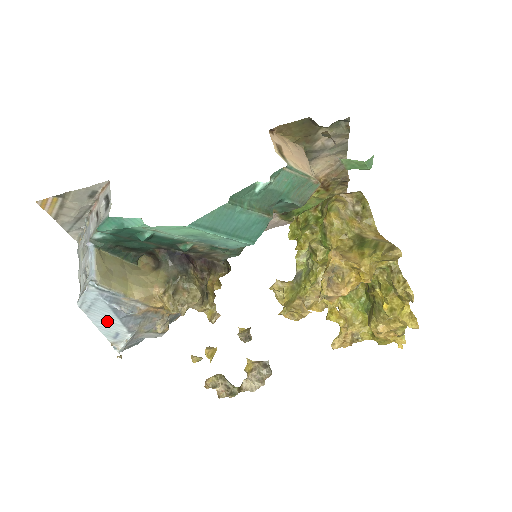
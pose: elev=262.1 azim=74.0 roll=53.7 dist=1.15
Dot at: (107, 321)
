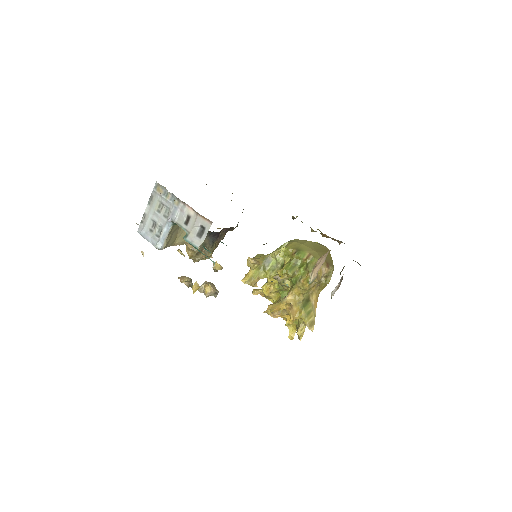
Dot at: occluded
